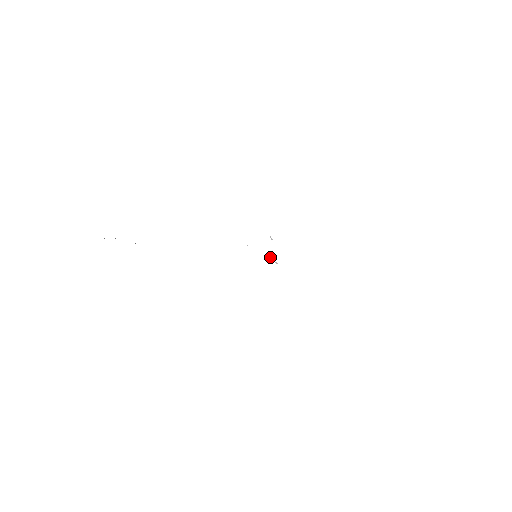
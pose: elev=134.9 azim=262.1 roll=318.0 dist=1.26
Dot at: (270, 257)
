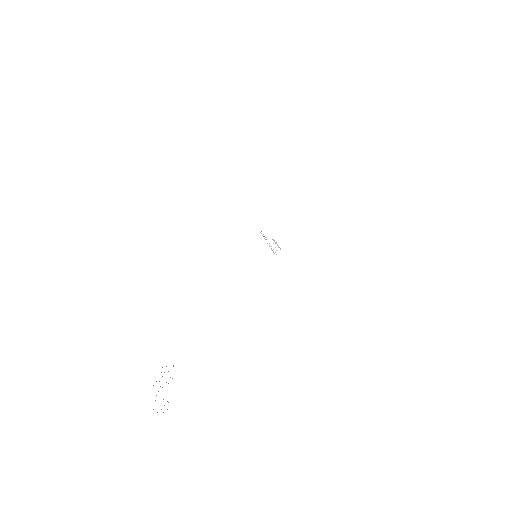
Dot at: occluded
